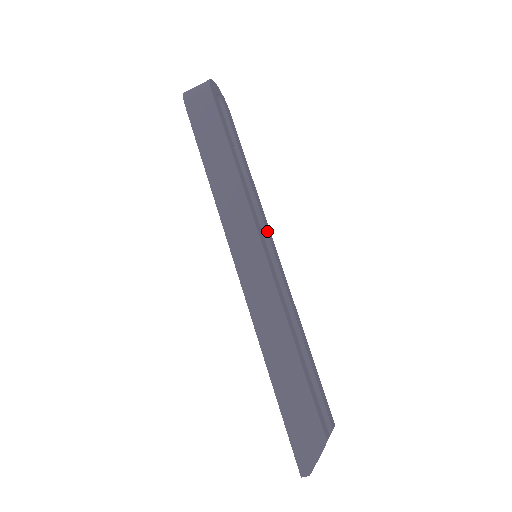
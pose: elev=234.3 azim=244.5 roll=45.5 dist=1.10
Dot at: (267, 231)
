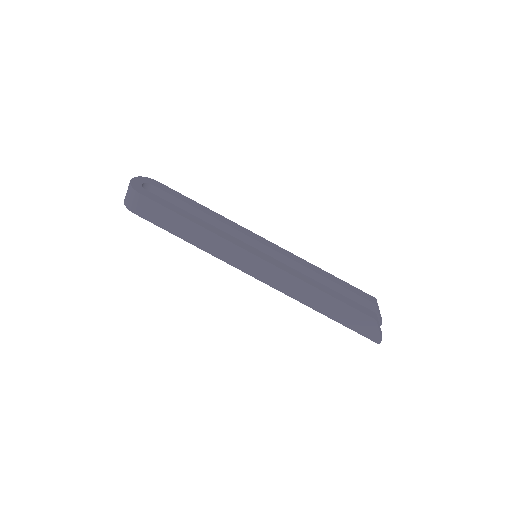
Dot at: (248, 235)
